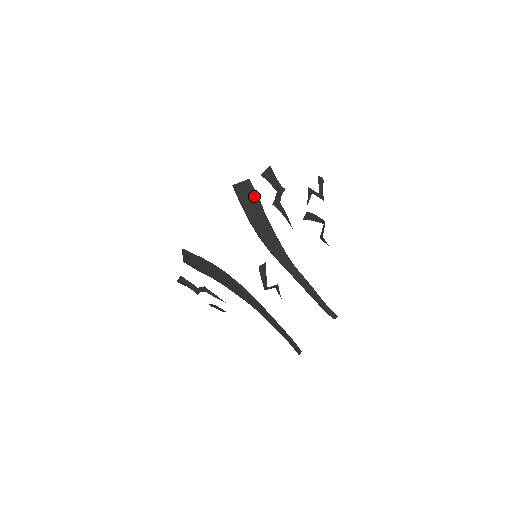
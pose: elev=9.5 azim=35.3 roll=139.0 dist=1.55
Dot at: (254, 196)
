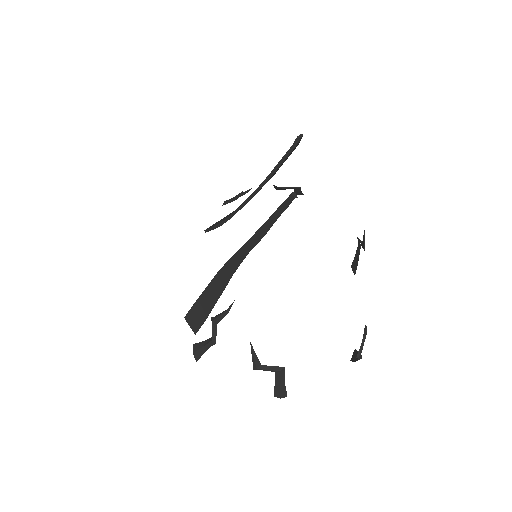
Dot at: (223, 218)
